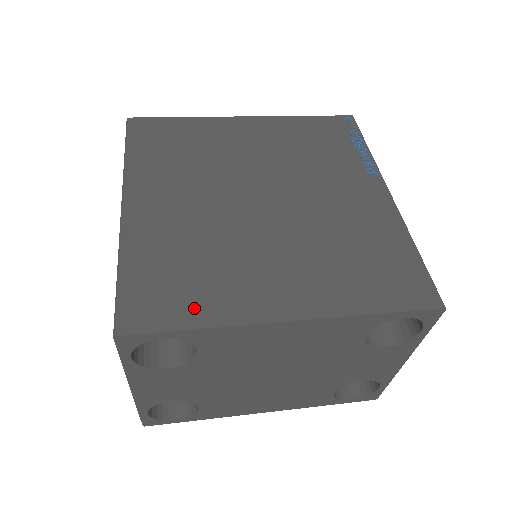
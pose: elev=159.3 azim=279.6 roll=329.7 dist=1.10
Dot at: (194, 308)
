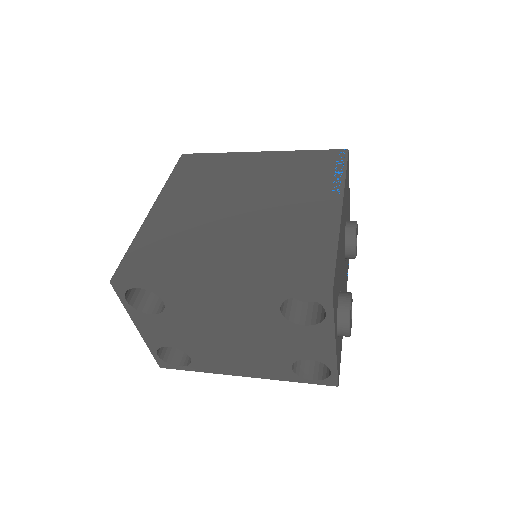
Dot at: (160, 271)
